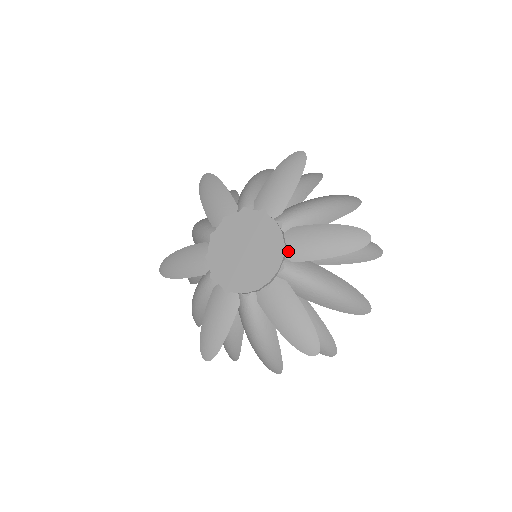
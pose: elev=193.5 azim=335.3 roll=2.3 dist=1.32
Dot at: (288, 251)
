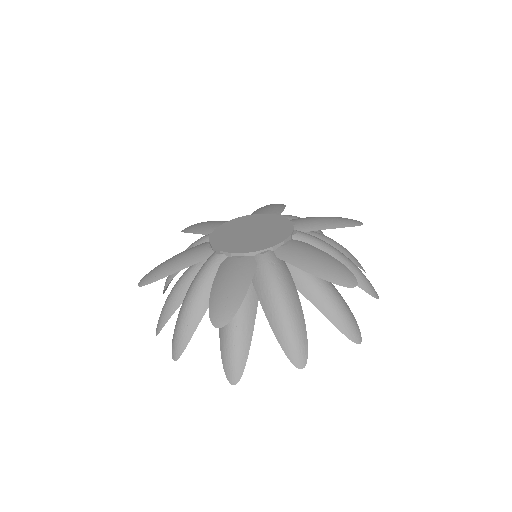
Dot at: (281, 248)
